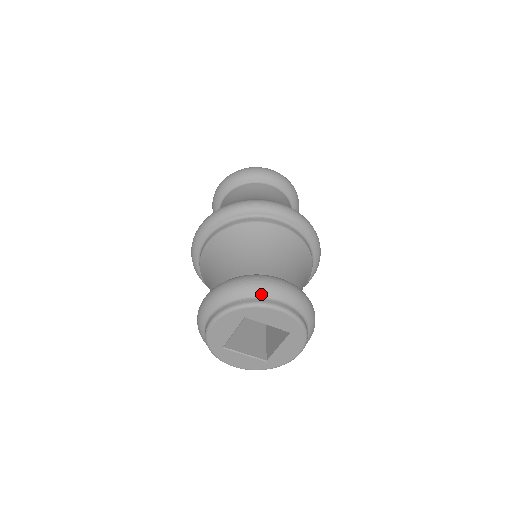
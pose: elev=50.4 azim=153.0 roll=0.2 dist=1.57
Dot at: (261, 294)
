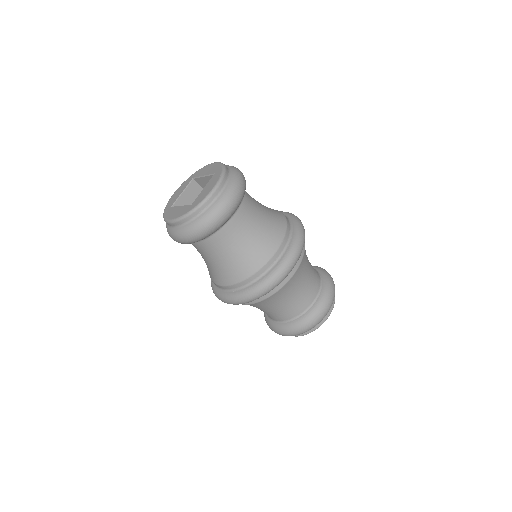
Dot at: (321, 321)
